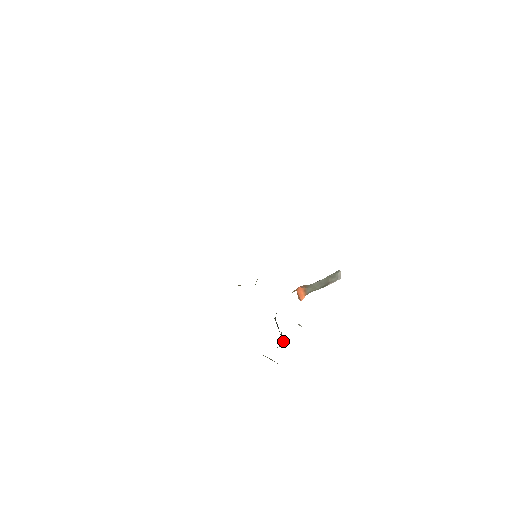
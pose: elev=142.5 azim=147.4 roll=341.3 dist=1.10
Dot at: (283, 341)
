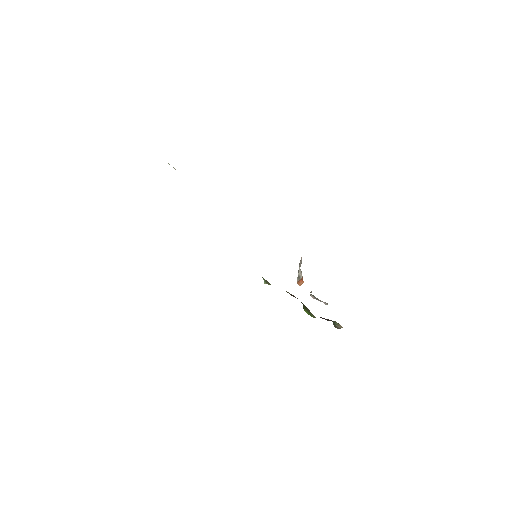
Dot at: occluded
